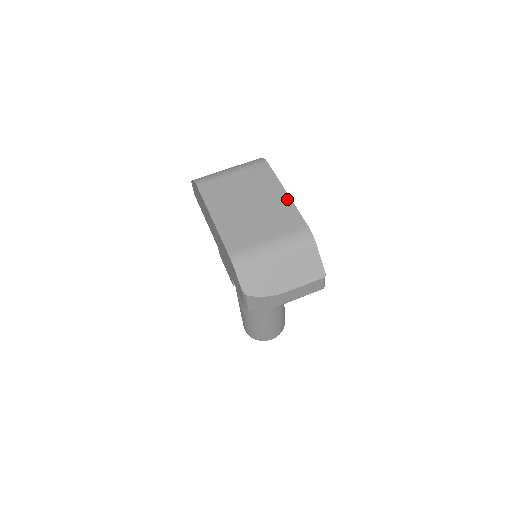
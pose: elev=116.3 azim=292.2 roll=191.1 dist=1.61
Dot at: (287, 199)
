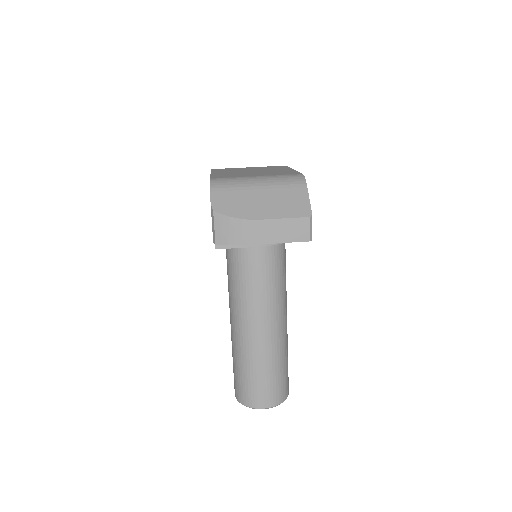
Dot at: (291, 170)
